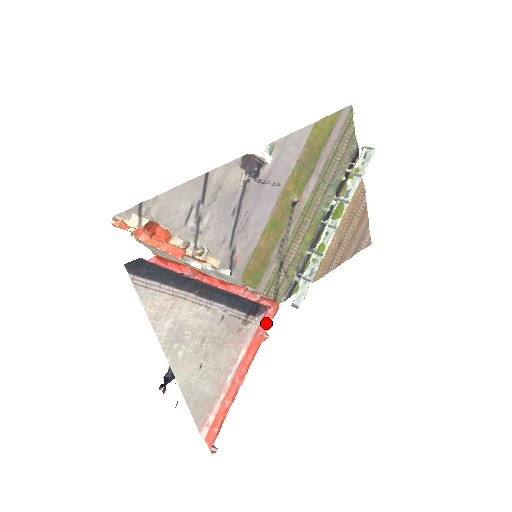
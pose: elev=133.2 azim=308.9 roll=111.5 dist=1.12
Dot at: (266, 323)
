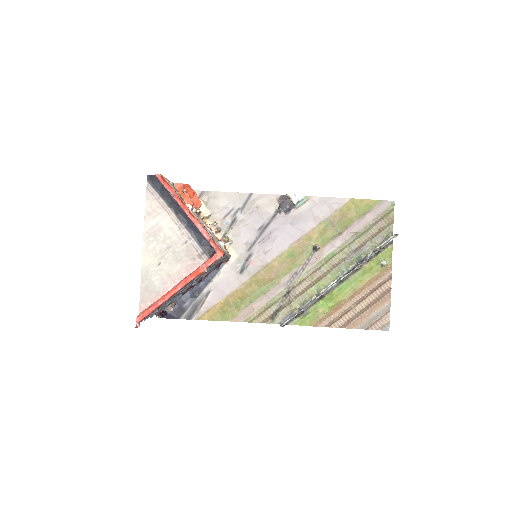
Dot at: (209, 261)
